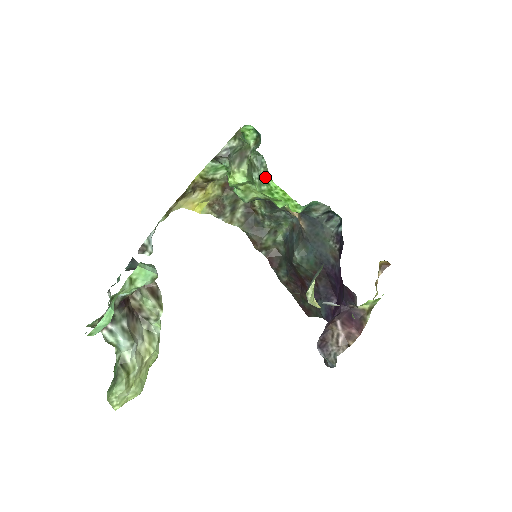
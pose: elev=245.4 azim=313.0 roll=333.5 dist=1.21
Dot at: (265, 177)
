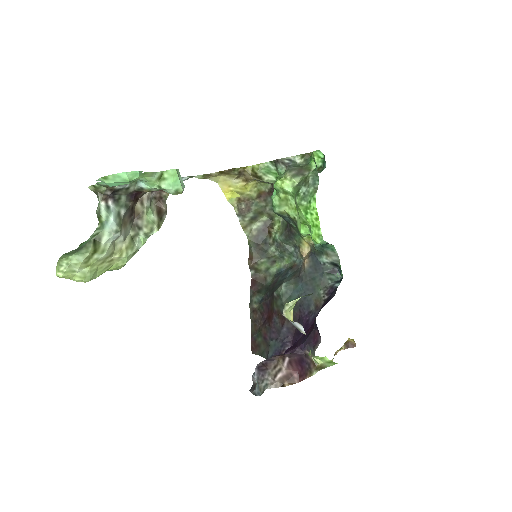
Dot at: (311, 195)
